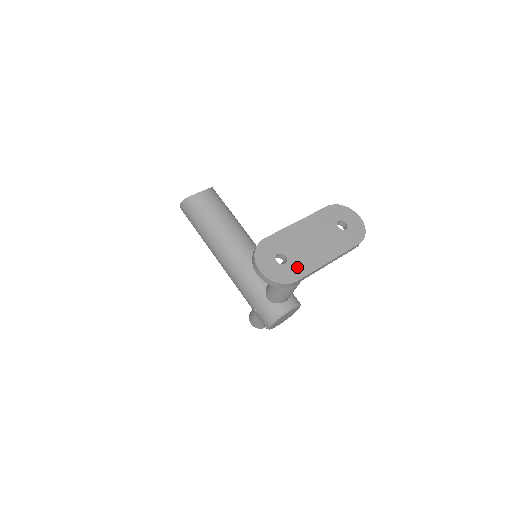
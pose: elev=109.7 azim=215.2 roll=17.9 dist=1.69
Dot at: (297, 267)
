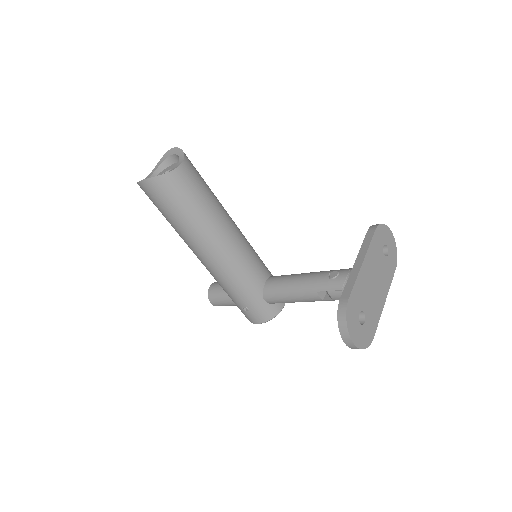
Dot at: (371, 321)
